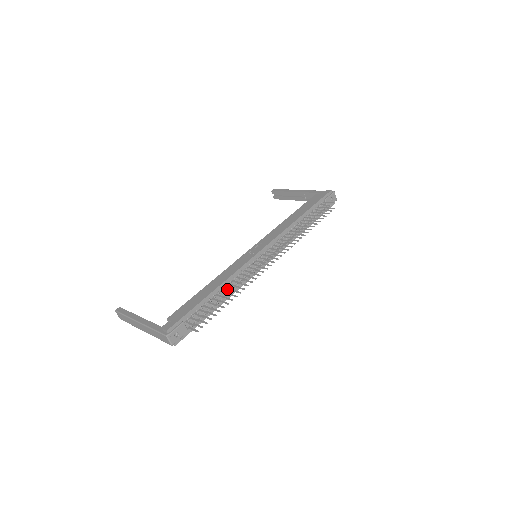
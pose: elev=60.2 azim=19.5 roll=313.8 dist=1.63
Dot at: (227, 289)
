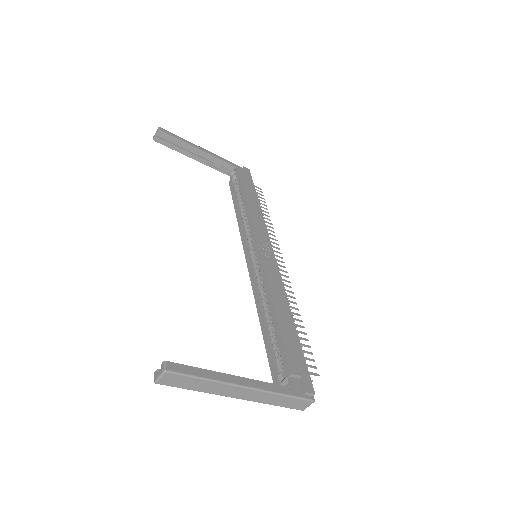
Dot at: occluded
